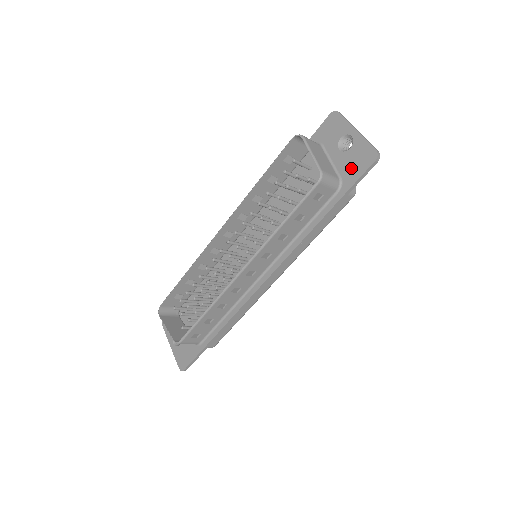
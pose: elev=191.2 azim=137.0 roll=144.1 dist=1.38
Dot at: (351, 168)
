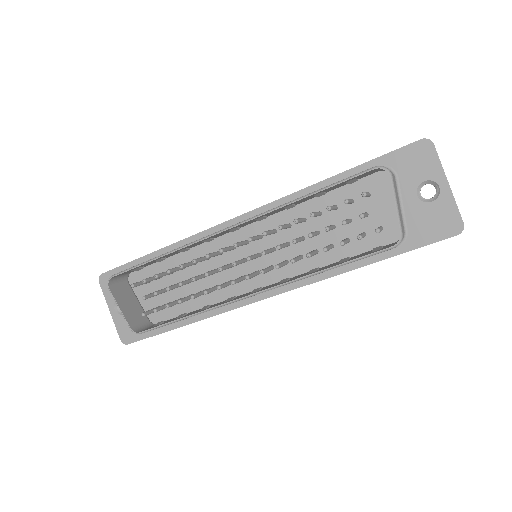
Dot at: (424, 227)
